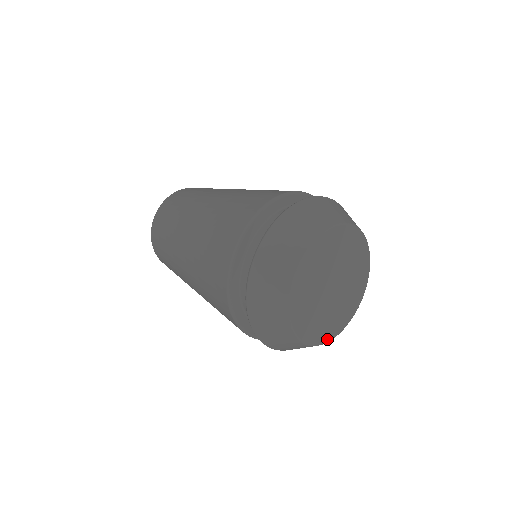
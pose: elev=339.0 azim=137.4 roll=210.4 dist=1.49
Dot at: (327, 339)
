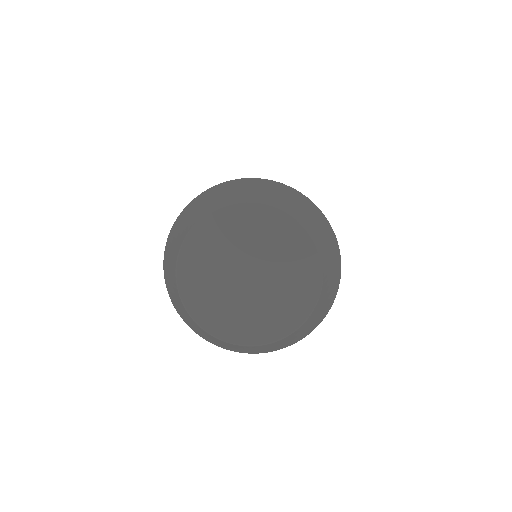
Dot at: (279, 335)
